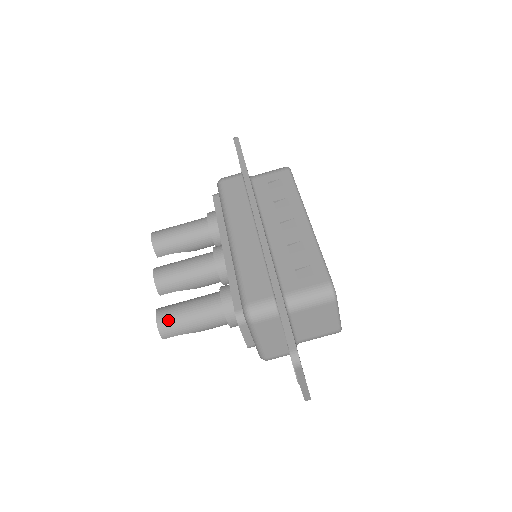
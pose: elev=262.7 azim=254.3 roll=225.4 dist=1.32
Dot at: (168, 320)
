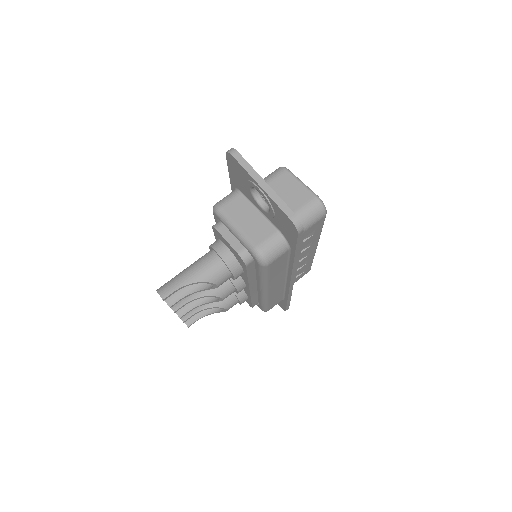
Dot at: (166, 283)
